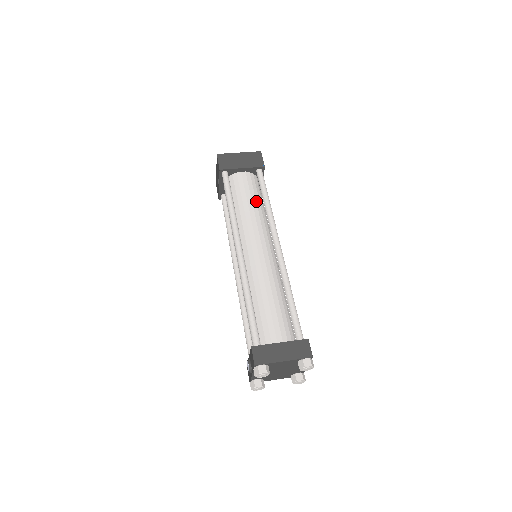
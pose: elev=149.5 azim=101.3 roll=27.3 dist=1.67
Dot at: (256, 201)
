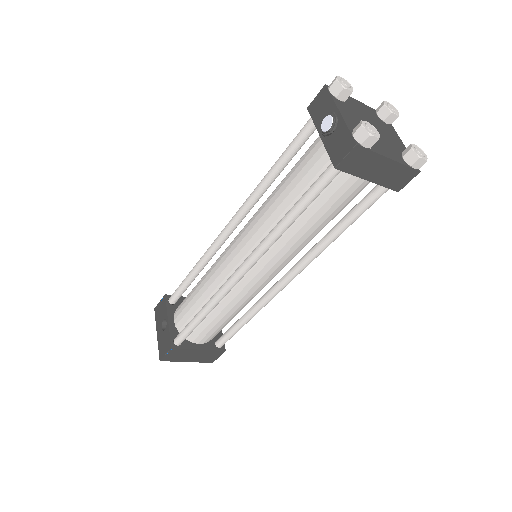
Dot at: occluded
